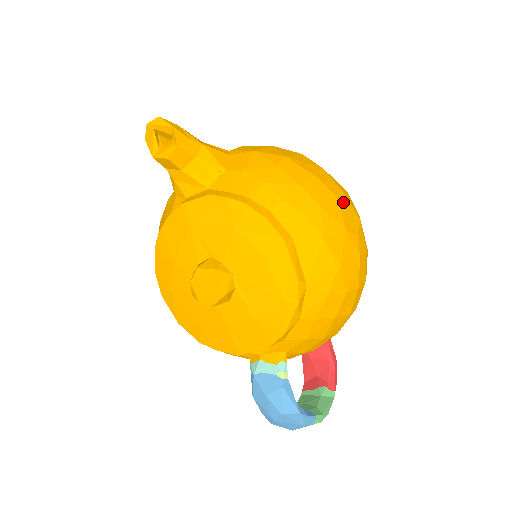
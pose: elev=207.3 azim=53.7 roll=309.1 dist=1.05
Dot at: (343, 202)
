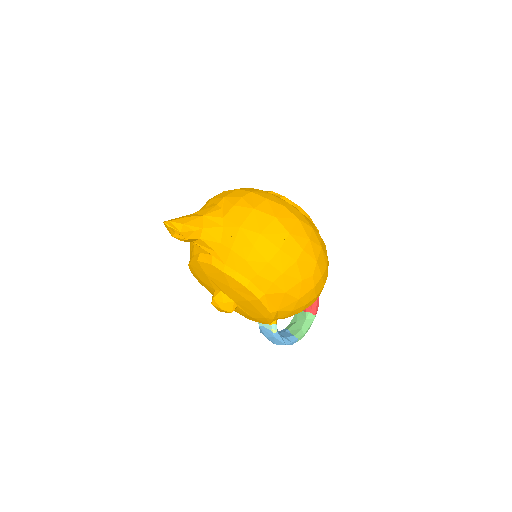
Dot at: (302, 260)
